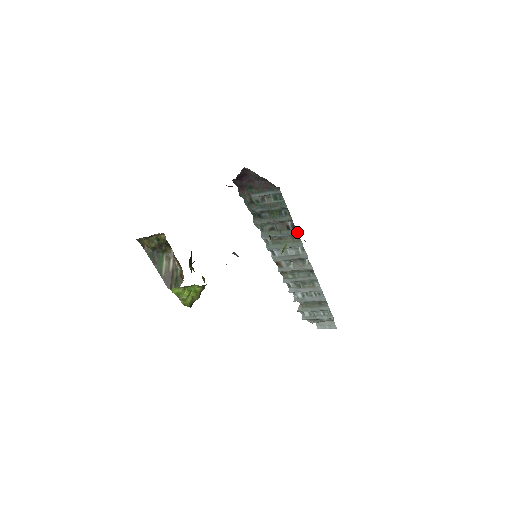
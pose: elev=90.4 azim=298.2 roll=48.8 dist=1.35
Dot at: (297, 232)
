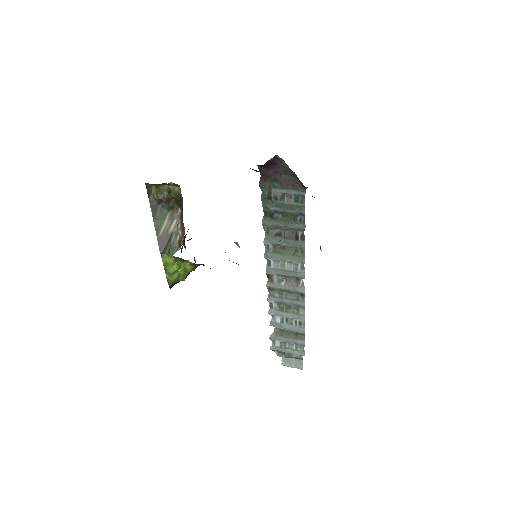
Dot at: (304, 245)
